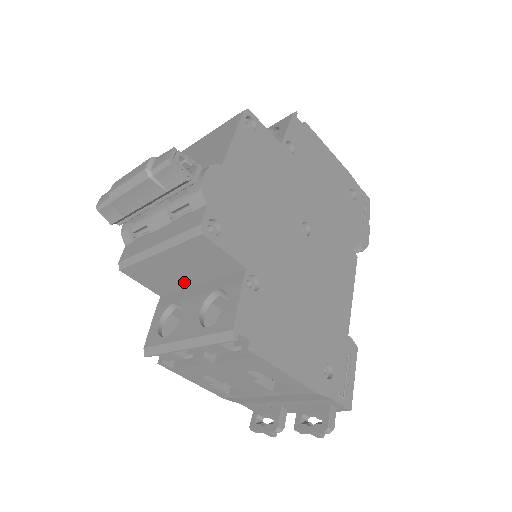
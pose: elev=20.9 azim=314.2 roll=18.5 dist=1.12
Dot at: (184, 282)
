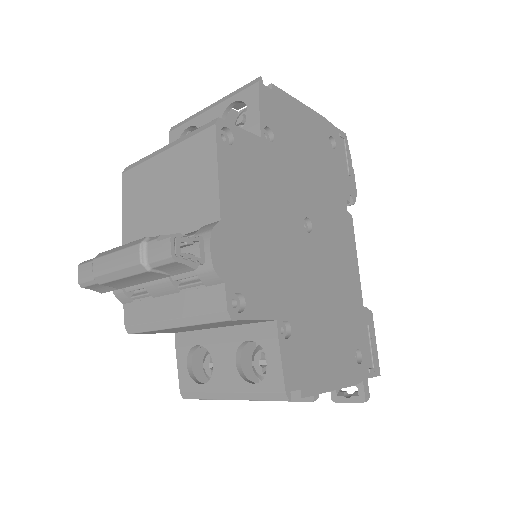
Dot at: (203, 328)
